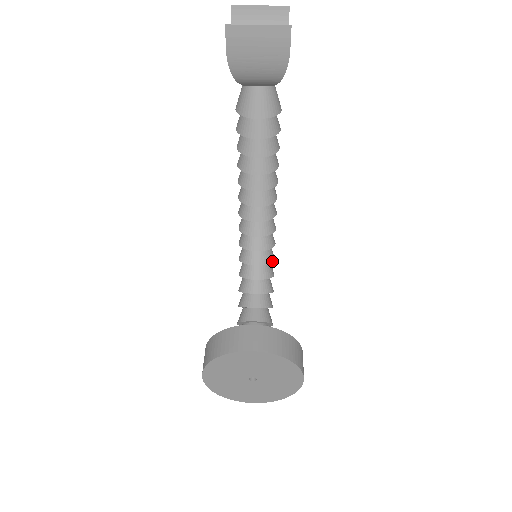
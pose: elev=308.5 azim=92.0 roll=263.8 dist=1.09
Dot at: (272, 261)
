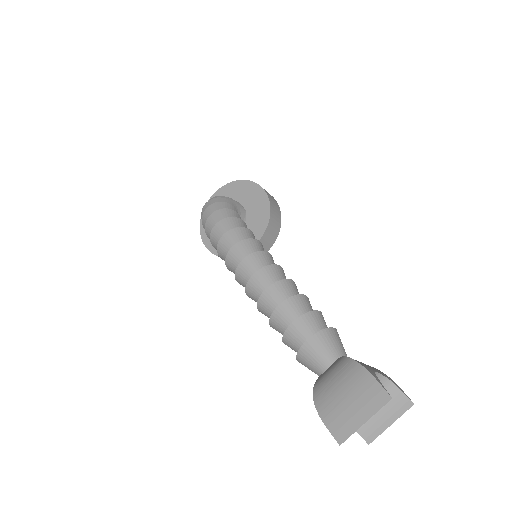
Dot at: occluded
